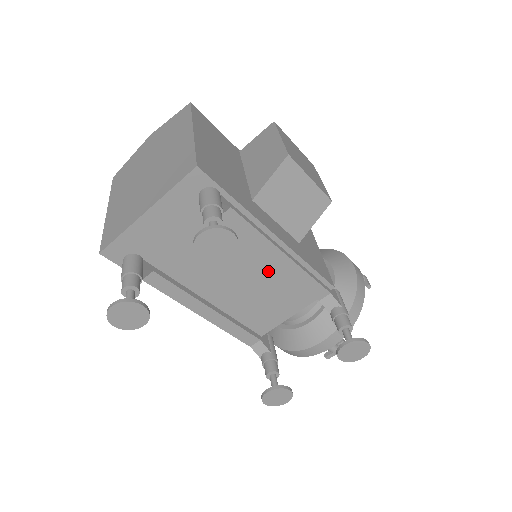
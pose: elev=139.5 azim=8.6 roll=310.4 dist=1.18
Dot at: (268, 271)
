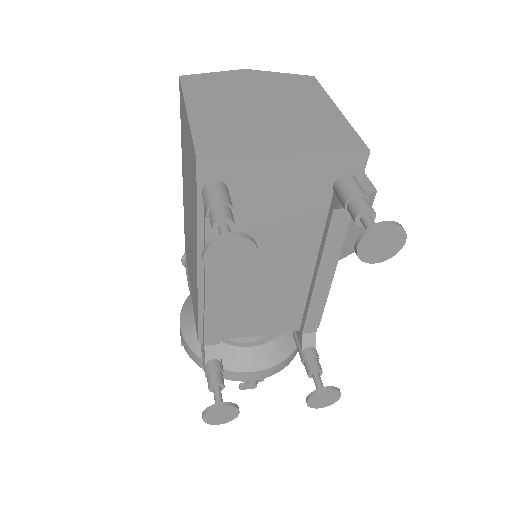
Dot at: (298, 282)
